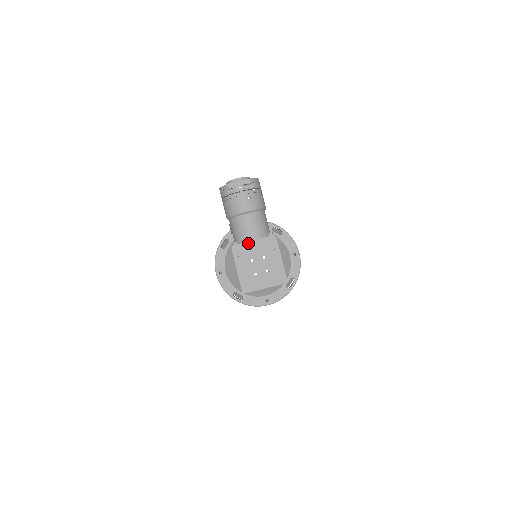
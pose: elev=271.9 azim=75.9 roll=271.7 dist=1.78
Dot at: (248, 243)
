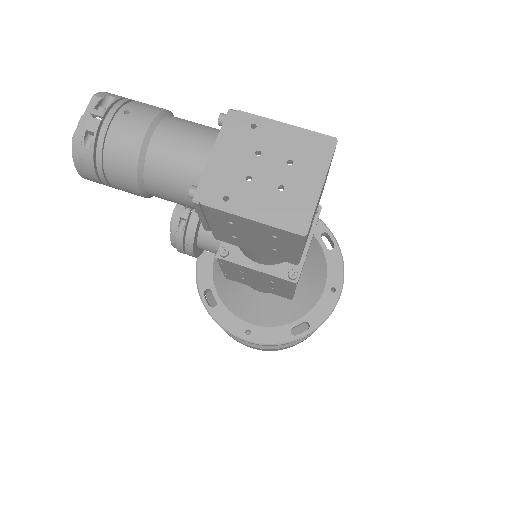
Dot at: (209, 166)
